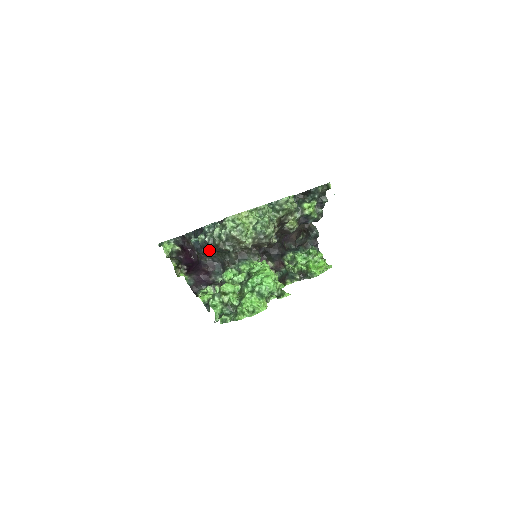
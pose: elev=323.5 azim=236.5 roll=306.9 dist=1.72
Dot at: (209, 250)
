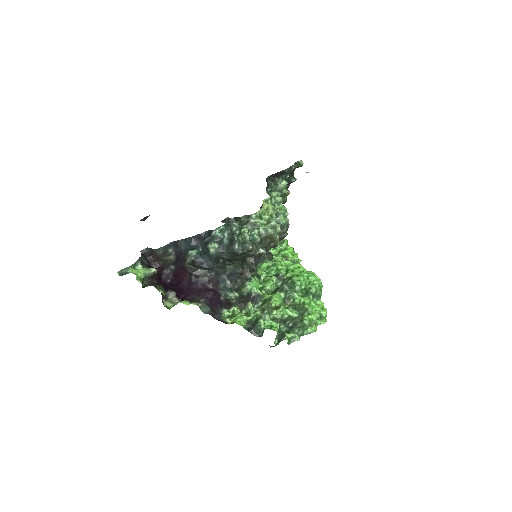
Dot at: (218, 261)
